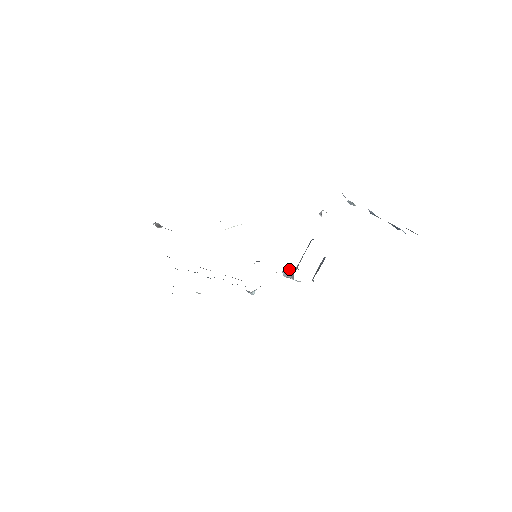
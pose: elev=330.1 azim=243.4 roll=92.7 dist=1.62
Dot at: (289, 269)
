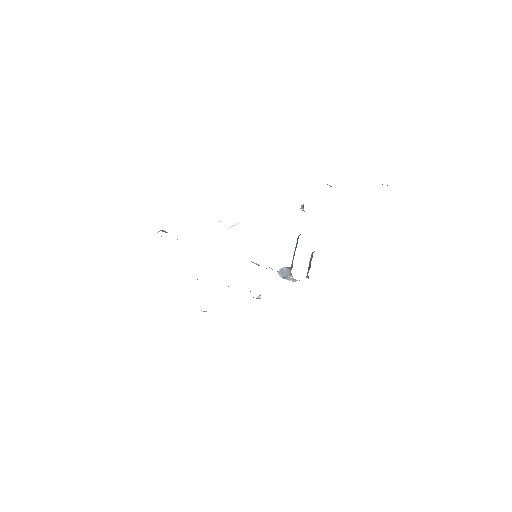
Dot at: (285, 269)
